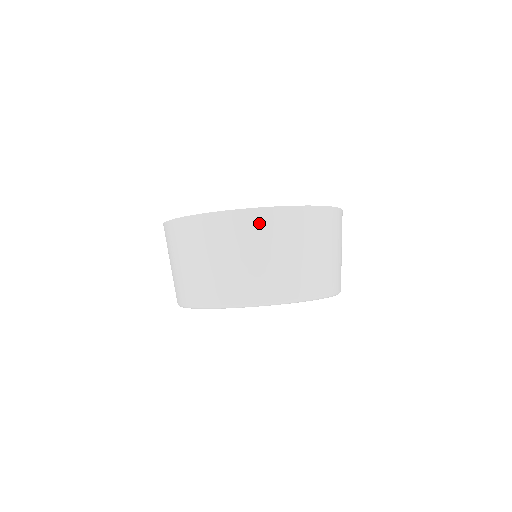
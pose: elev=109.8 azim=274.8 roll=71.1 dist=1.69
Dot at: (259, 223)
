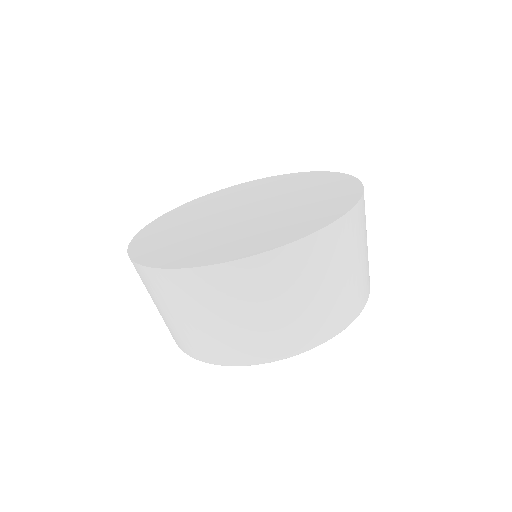
Dot at: (350, 230)
